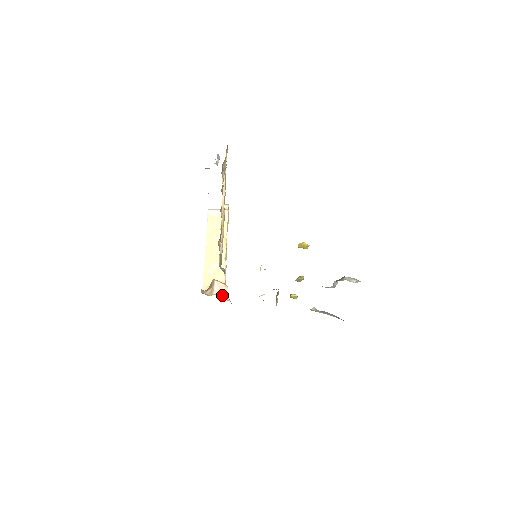
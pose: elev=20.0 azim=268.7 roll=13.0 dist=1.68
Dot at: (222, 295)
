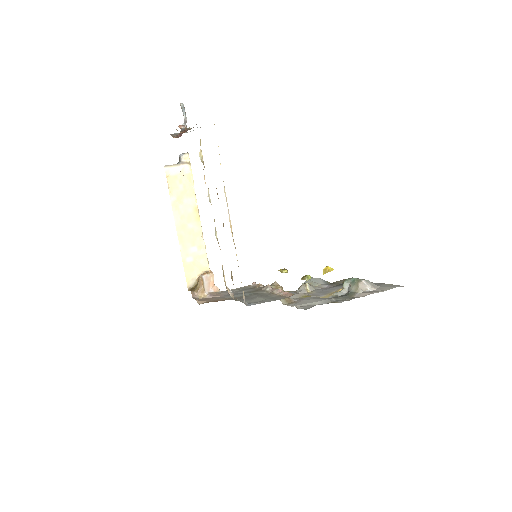
Dot at: (211, 288)
